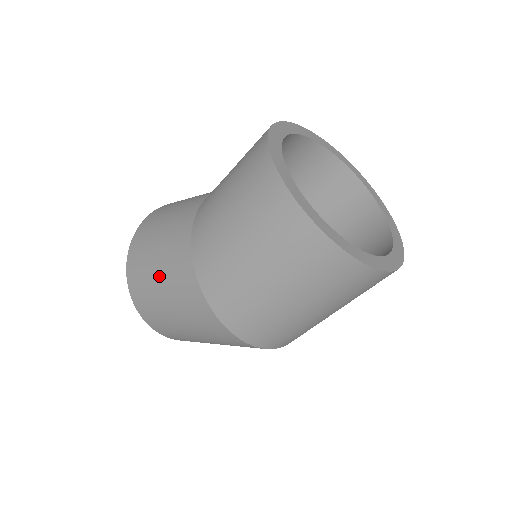
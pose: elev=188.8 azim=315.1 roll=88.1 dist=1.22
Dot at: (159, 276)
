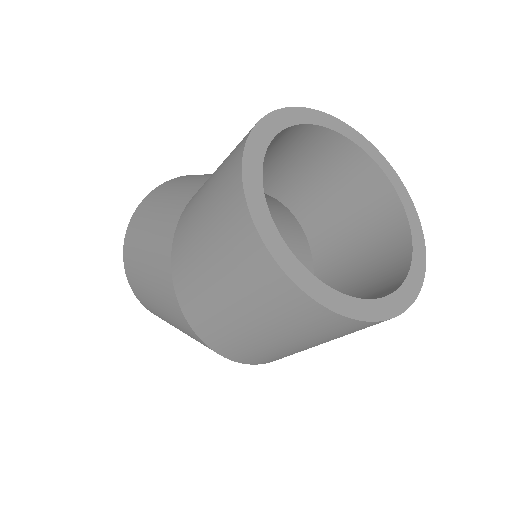
Dot at: (147, 278)
